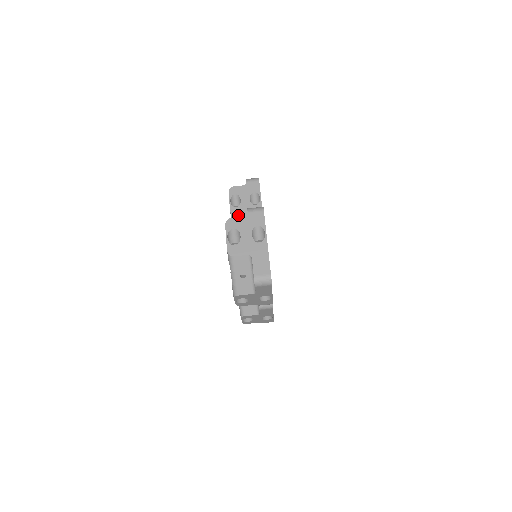
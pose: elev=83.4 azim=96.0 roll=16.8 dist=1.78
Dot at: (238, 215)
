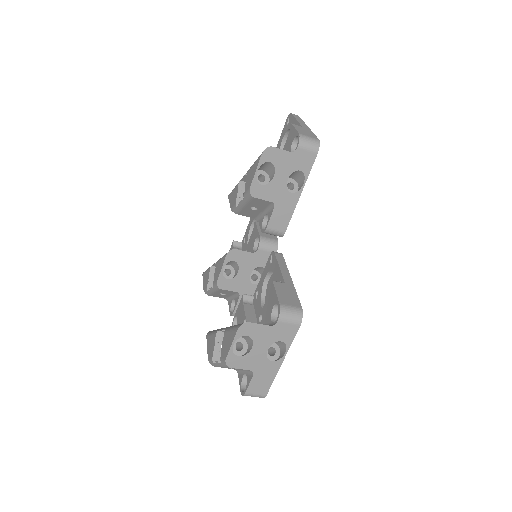
Dot at: (259, 198)
